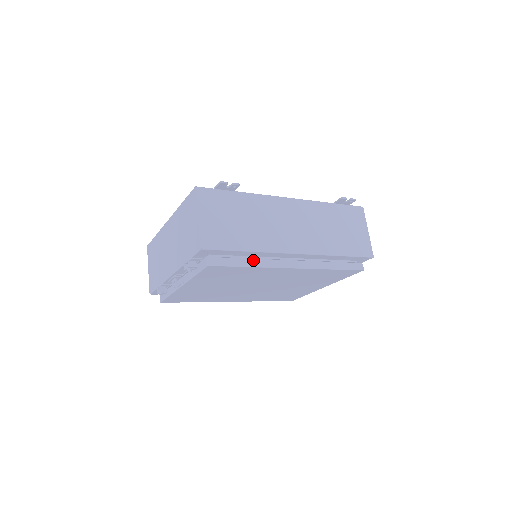
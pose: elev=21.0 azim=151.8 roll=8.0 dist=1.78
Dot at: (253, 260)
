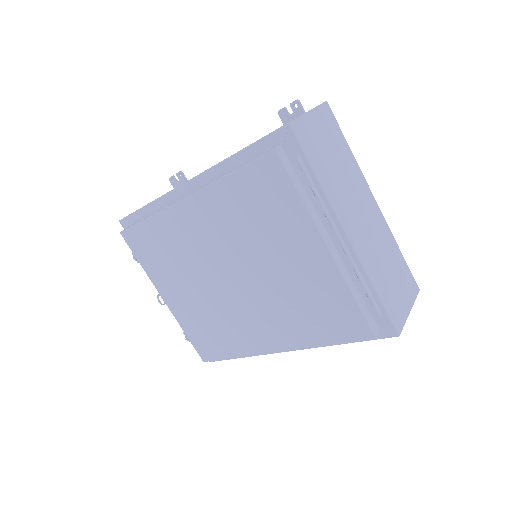
Dot at: occluded
